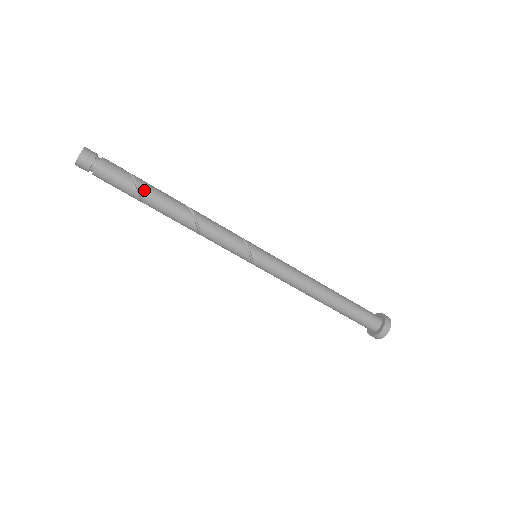
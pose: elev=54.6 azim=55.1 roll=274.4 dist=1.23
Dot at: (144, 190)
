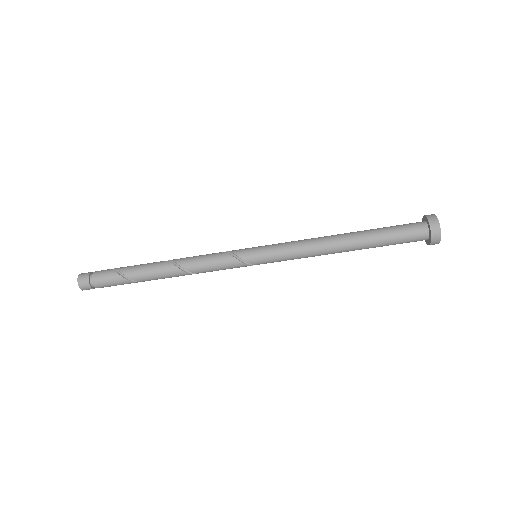
Dot at: (133, 277)
